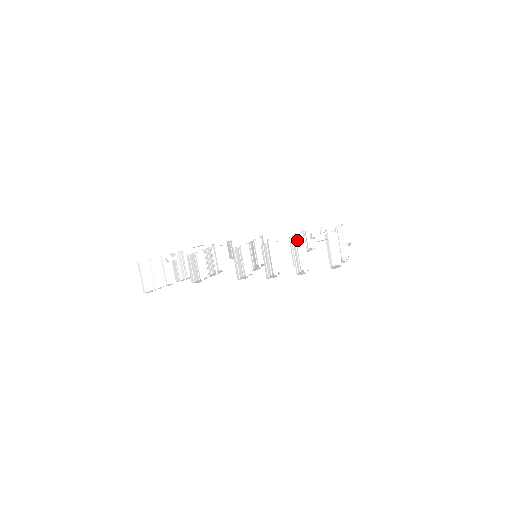
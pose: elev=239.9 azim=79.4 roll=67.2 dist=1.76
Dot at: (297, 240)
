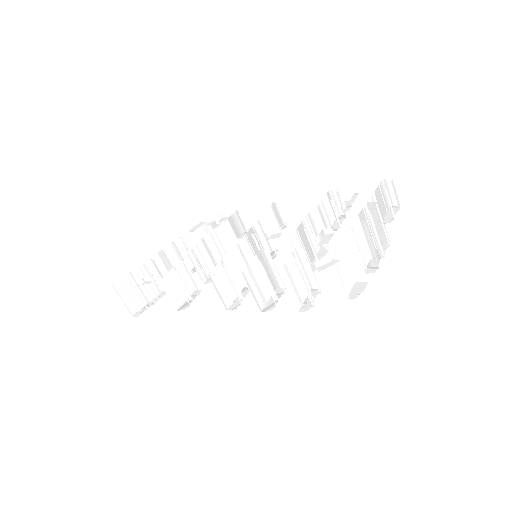
Dot at: (297, 252)
